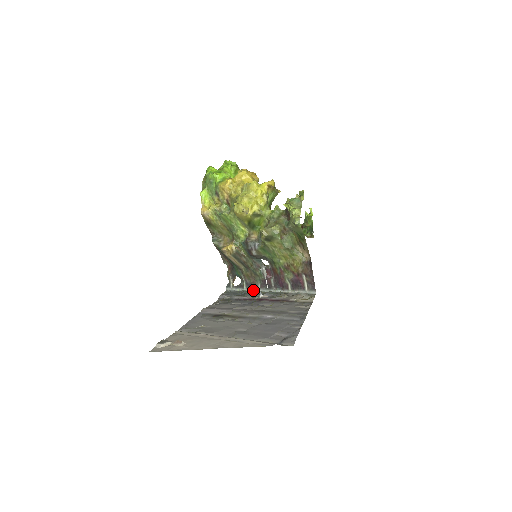
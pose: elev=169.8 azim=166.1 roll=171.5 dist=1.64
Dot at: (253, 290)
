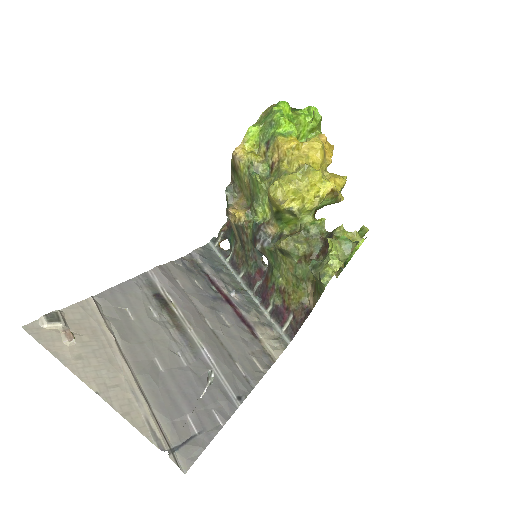
Dot at: (233, 272)
